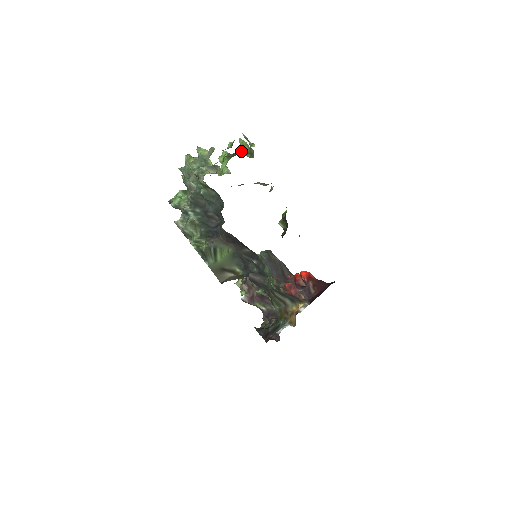
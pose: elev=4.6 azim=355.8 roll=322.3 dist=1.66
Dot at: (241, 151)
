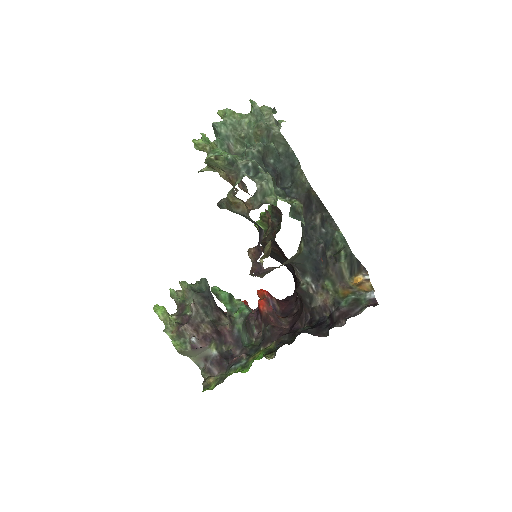
Dot at: occluded
